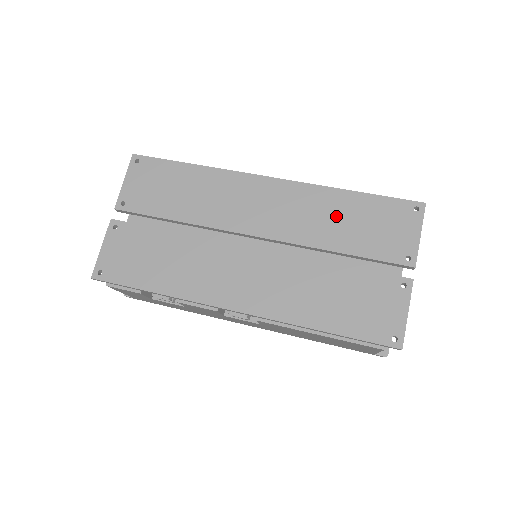
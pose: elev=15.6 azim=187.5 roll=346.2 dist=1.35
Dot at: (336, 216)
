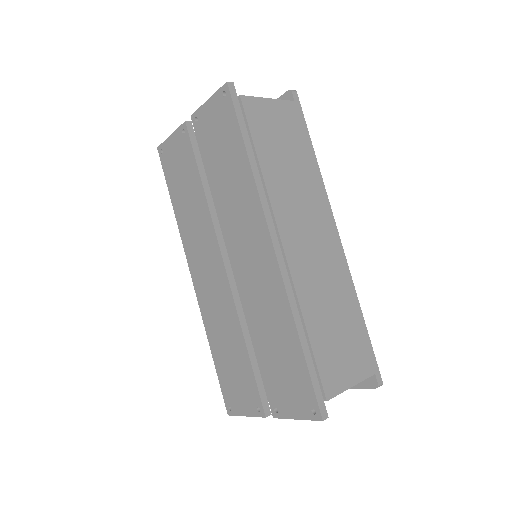
Dot at: (274, 331)
